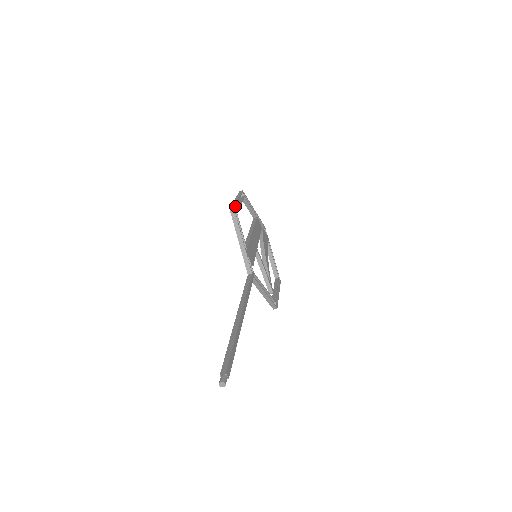
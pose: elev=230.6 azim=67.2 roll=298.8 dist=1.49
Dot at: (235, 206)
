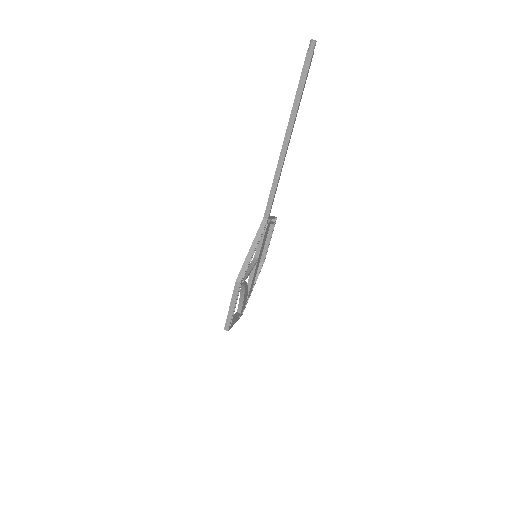
Dot at: (275, 223)
